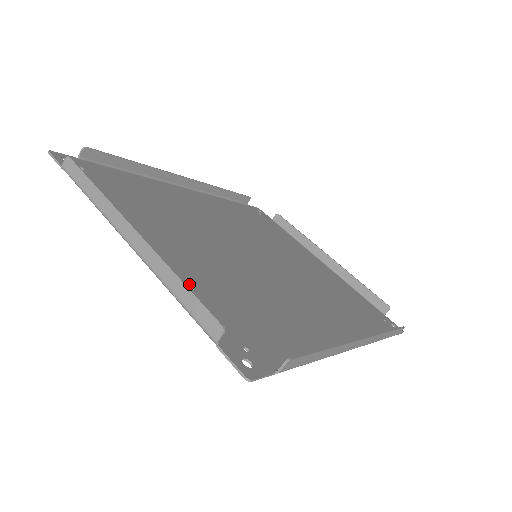
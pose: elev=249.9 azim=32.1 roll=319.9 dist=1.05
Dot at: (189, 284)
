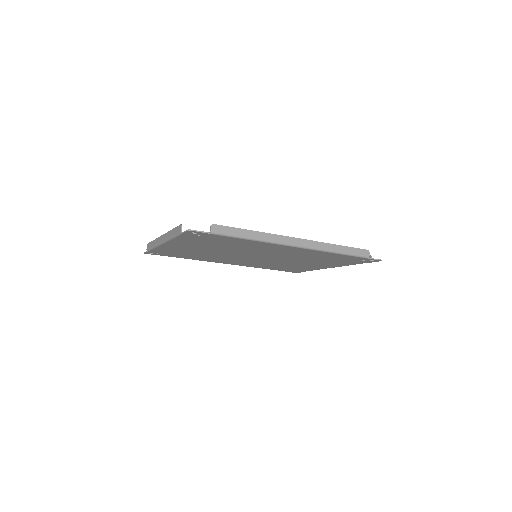
Dot at: (186, 241)
